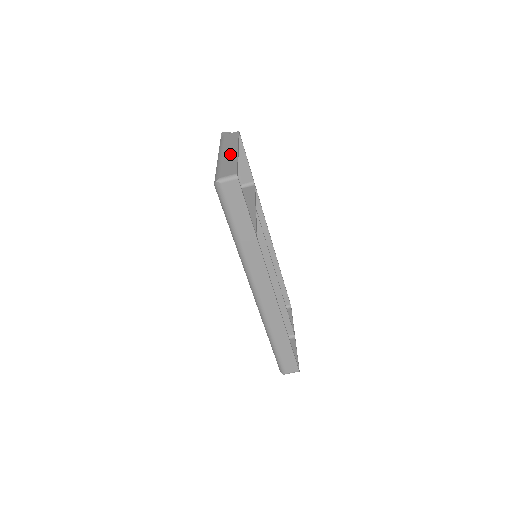
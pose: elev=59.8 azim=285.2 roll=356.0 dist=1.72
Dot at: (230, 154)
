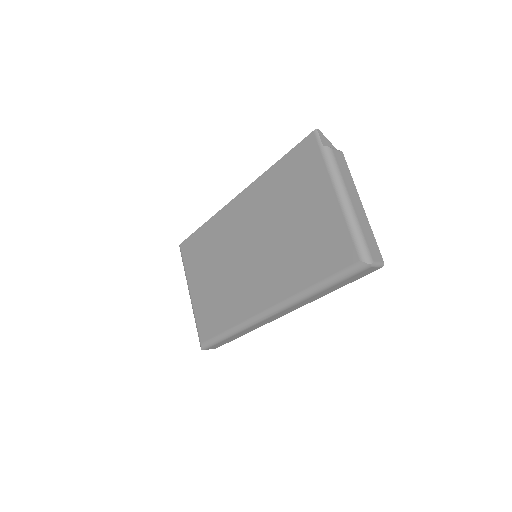
Dot at: (360, 210)
